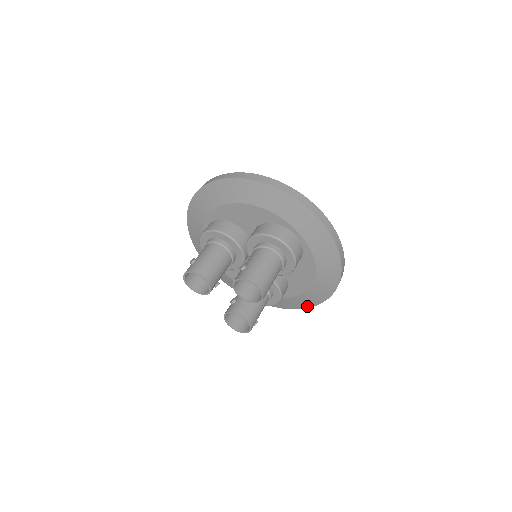
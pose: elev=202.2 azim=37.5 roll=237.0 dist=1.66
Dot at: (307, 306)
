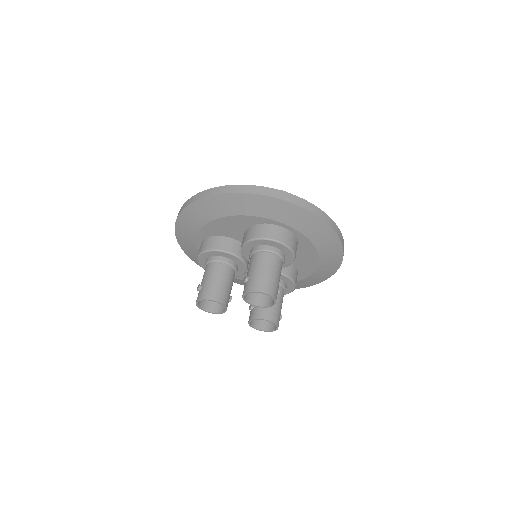
Dot at: (323, 279)
